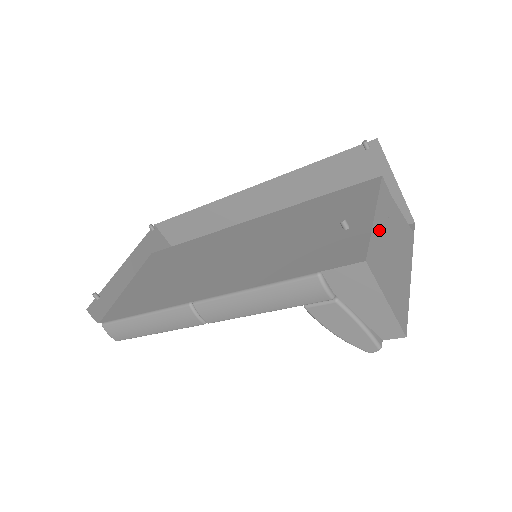
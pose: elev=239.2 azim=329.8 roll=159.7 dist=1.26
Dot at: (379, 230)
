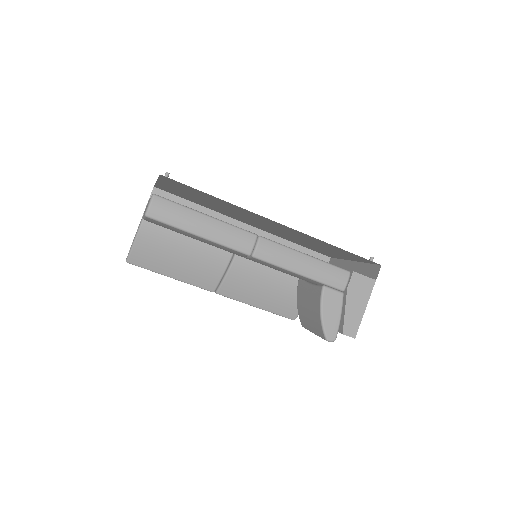
Dot at: occluded
